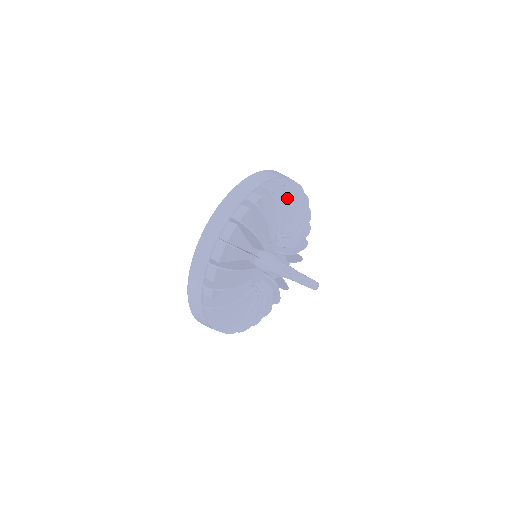
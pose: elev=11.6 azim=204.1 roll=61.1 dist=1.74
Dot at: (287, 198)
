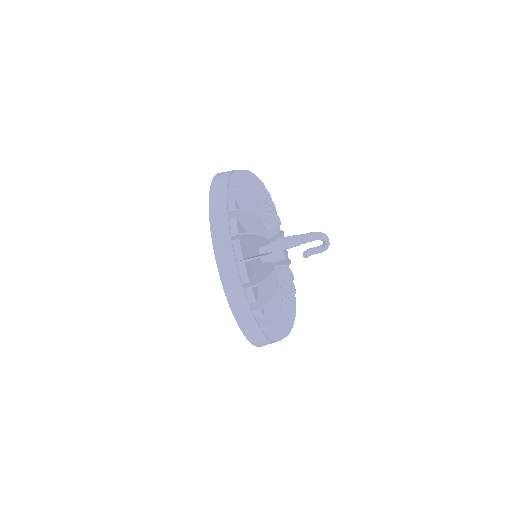
Dot at: (263, 183)
